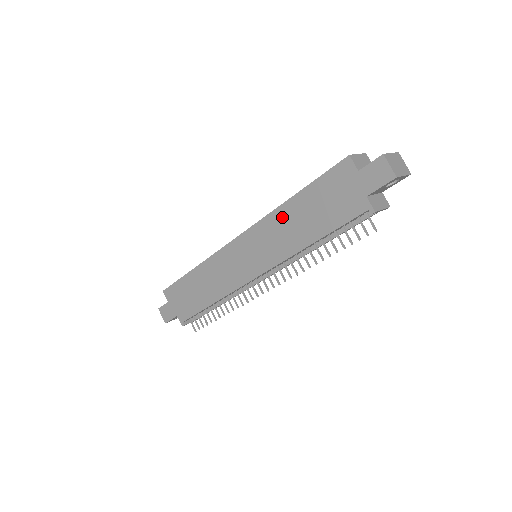
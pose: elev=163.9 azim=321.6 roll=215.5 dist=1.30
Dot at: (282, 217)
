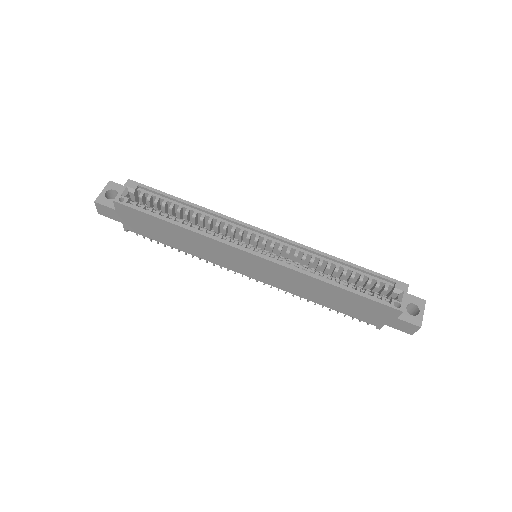
Dot at: (313, 283)
